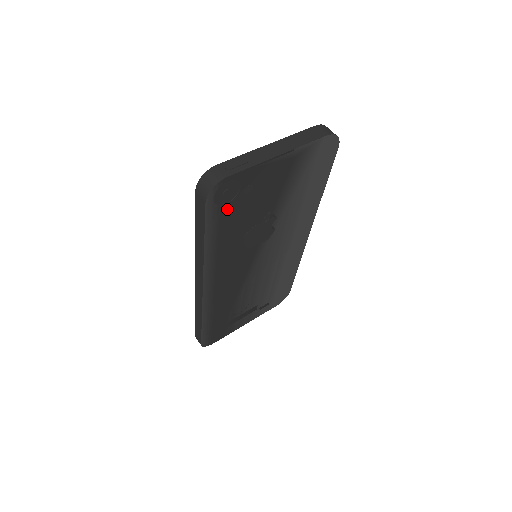
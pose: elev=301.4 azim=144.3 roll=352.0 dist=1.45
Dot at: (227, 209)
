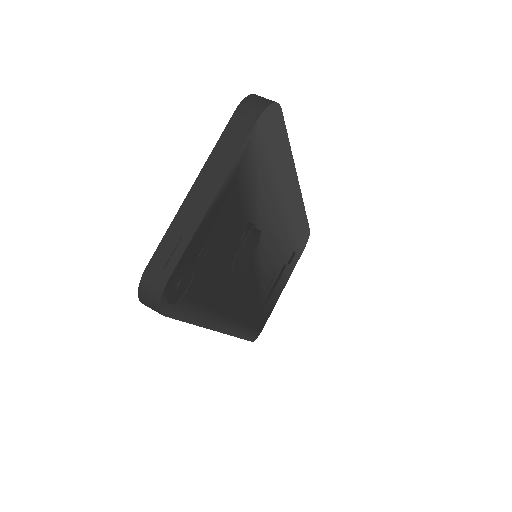
Dot at: (193, 288)
